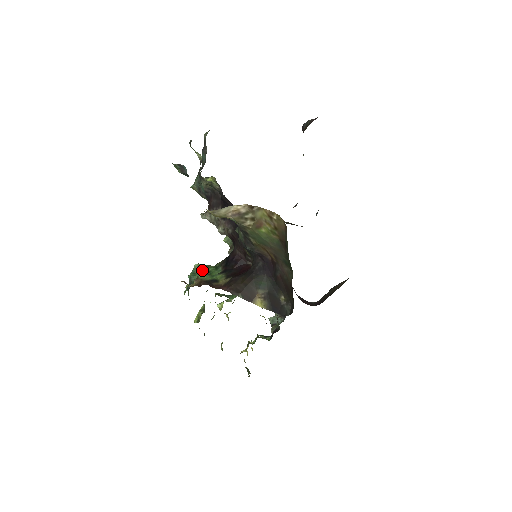
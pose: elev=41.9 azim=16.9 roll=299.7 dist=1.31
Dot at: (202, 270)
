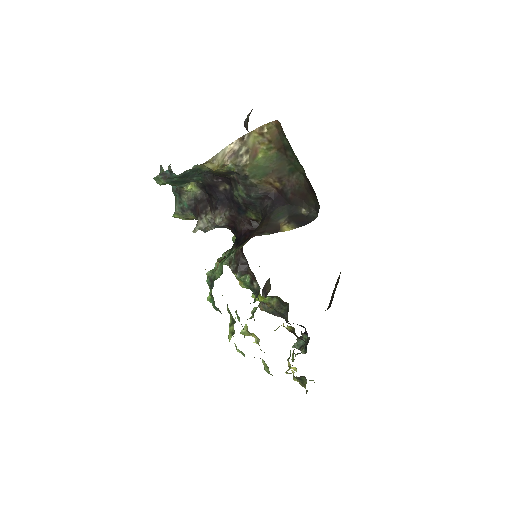
Dot at: occluded
